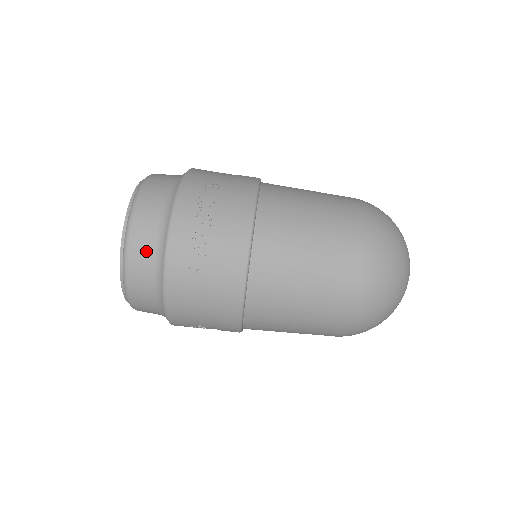
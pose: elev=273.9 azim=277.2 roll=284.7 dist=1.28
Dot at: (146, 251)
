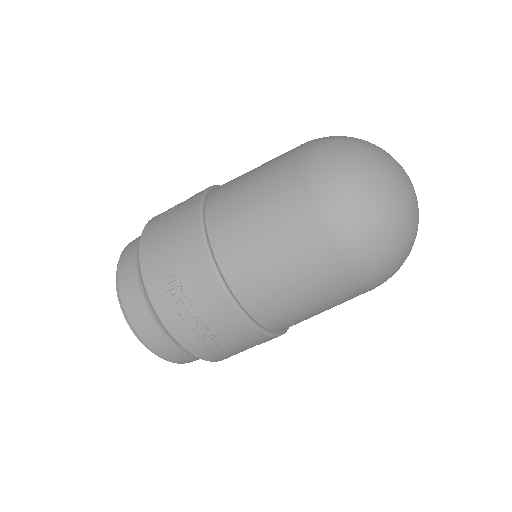
Dot at: (180, 356)
